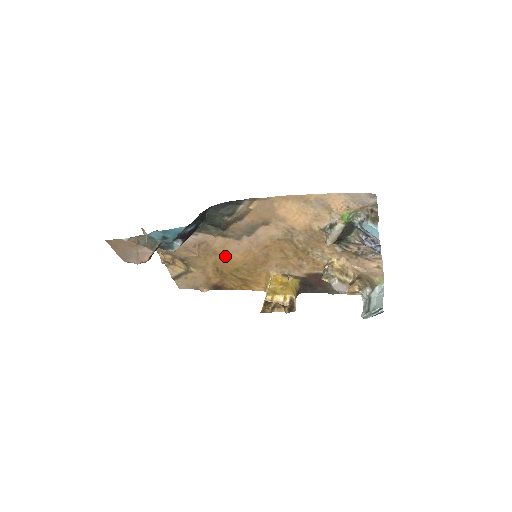
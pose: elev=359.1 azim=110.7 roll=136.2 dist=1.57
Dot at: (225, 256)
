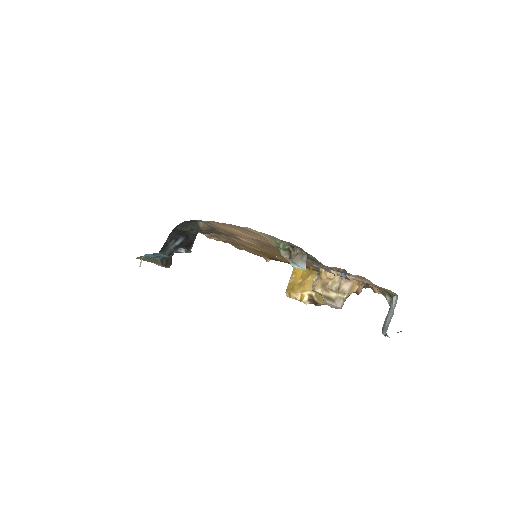
Dot at: occluded
